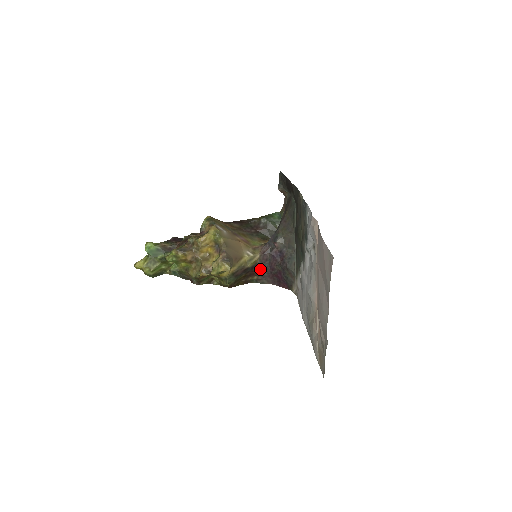
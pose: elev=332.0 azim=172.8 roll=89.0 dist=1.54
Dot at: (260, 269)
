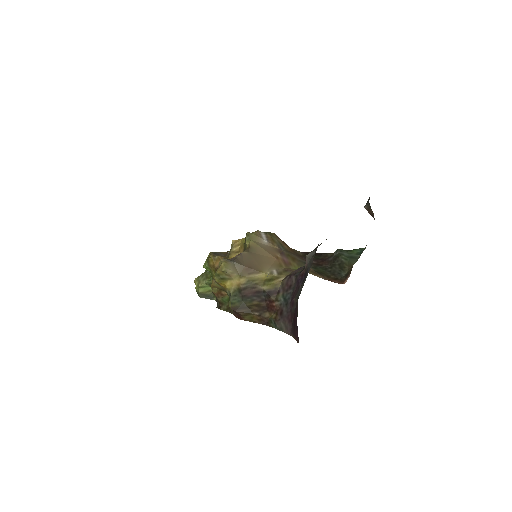
Dot at: (280, 301)
